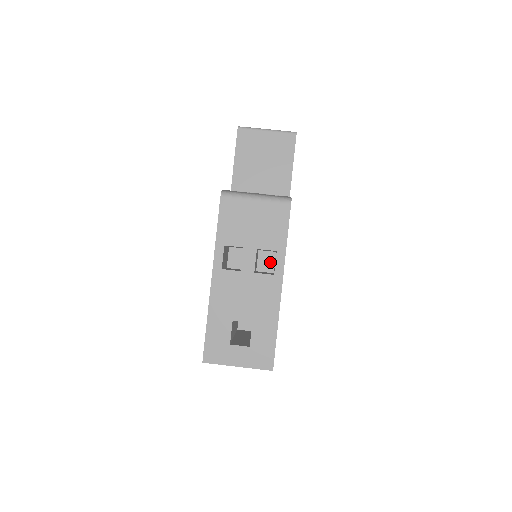
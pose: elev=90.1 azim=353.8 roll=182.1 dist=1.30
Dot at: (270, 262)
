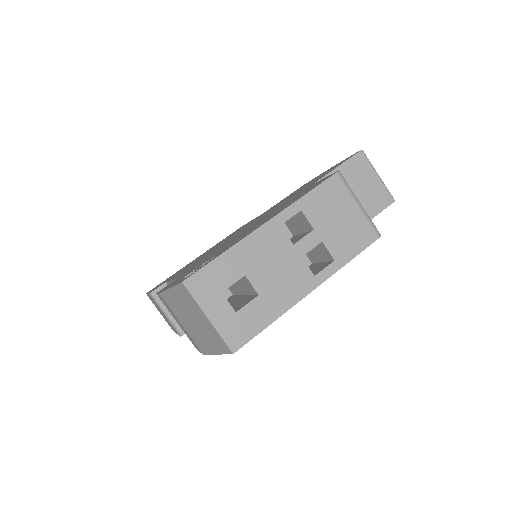
Dot at: occluded
